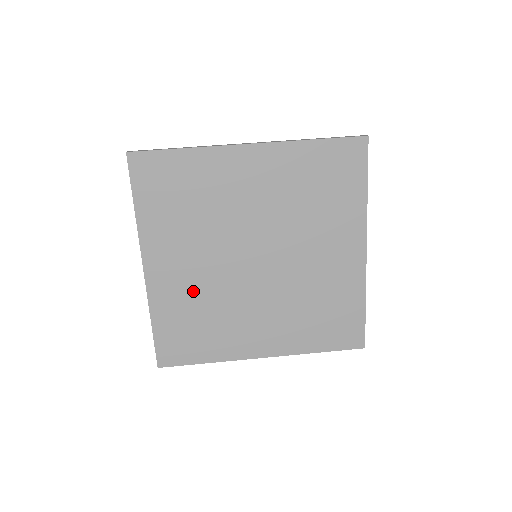
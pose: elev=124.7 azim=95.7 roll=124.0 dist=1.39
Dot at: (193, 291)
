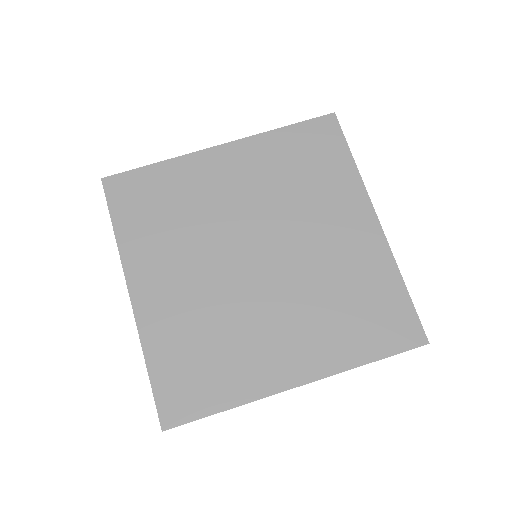
Dot at: (191, 311)
